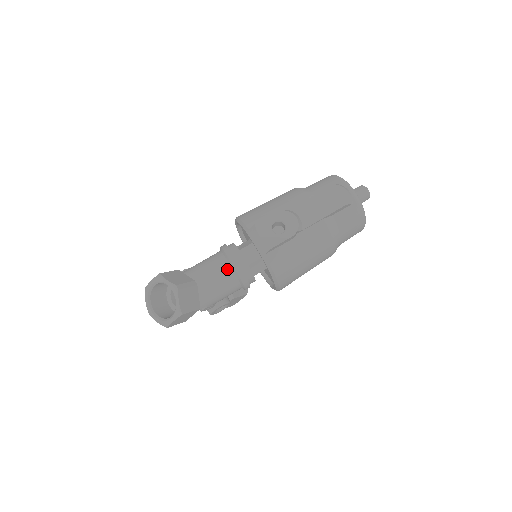
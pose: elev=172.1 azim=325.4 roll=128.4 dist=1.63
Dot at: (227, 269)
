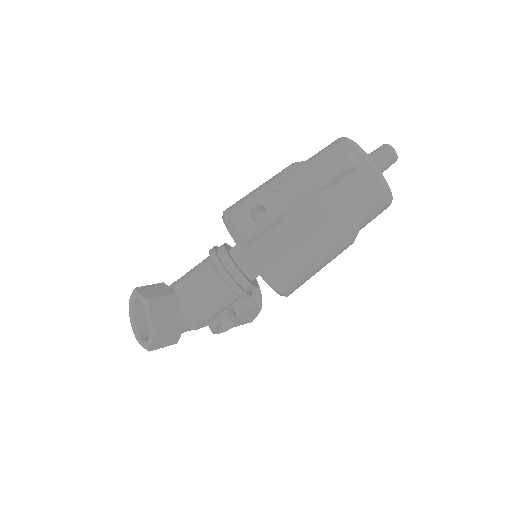
Dot at: (212, 275)
